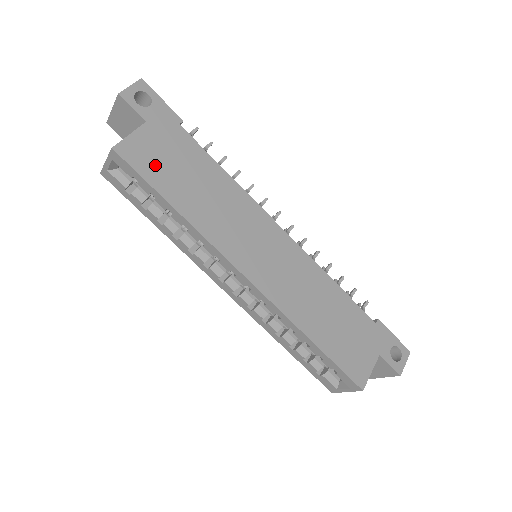
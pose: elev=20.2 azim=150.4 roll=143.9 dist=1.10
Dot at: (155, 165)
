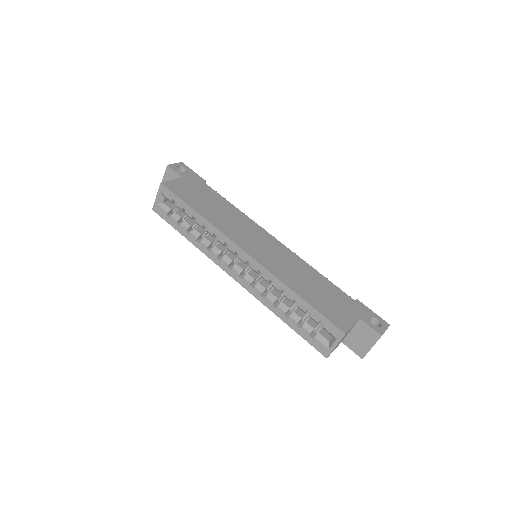
Dot at: (186, 194)
